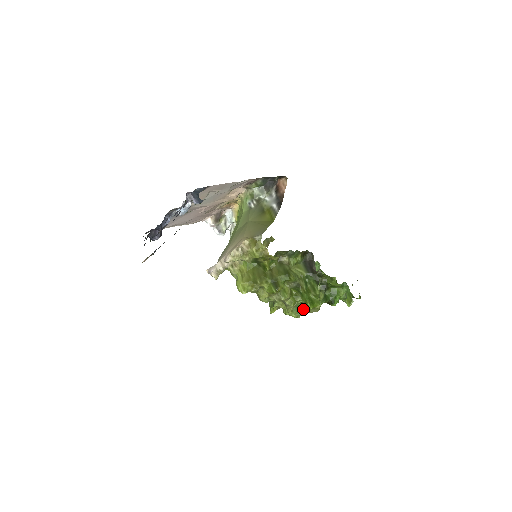
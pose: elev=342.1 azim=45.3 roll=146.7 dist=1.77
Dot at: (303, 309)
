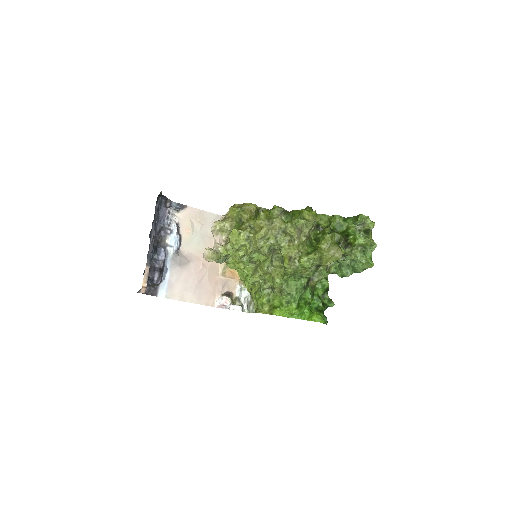
Dot at: (317, 248)
